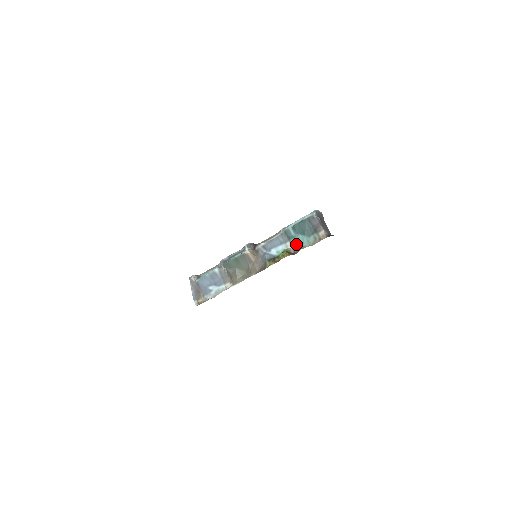
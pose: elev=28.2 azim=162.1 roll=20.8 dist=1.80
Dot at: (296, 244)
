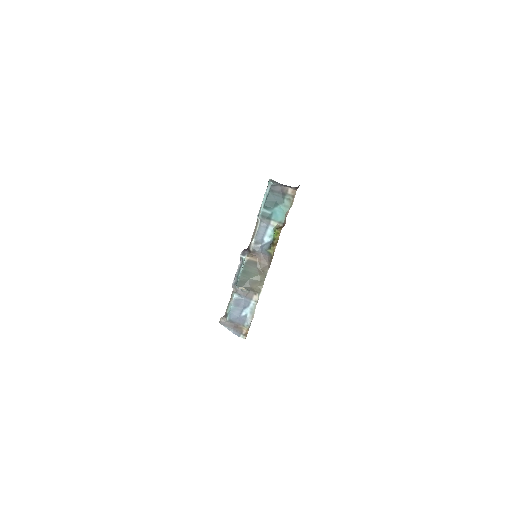
Dot at: (278, 217)
